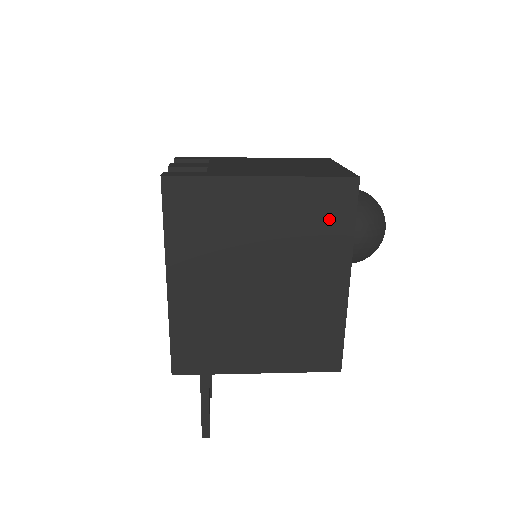
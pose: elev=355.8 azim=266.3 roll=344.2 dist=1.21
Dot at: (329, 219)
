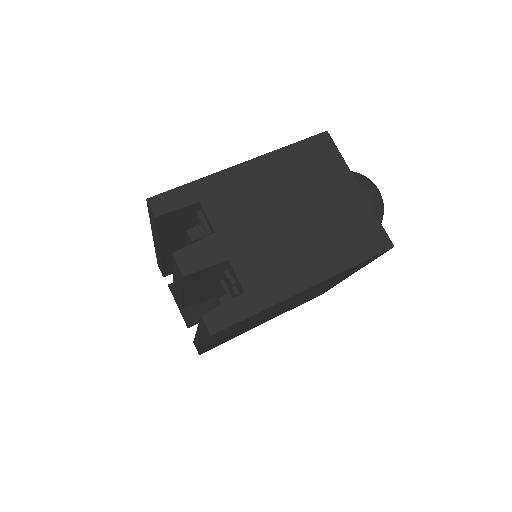
Dot at: occluded
